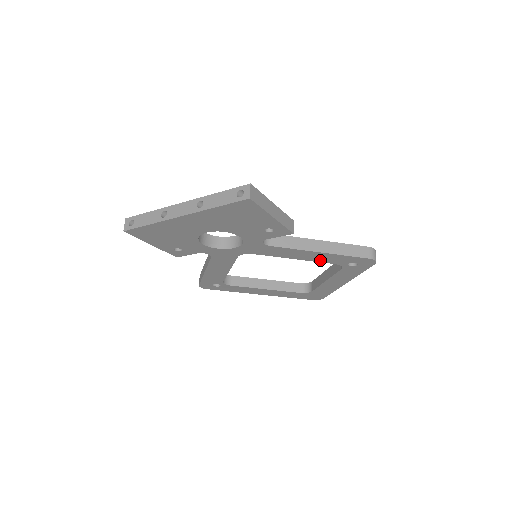
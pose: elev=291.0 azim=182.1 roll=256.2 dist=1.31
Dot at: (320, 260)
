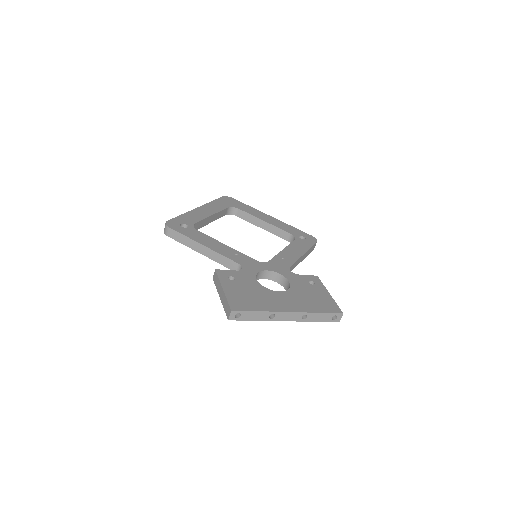
Dot at: occluded
